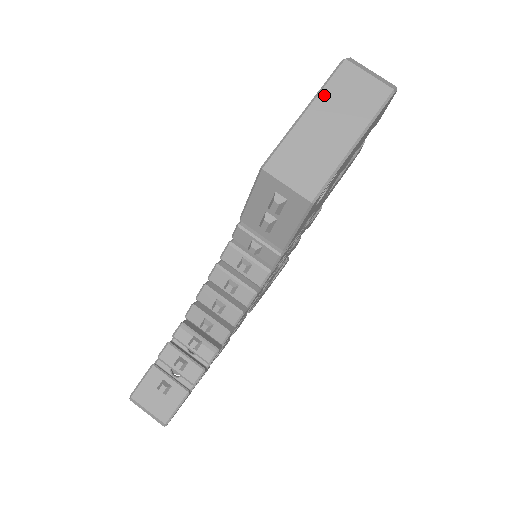
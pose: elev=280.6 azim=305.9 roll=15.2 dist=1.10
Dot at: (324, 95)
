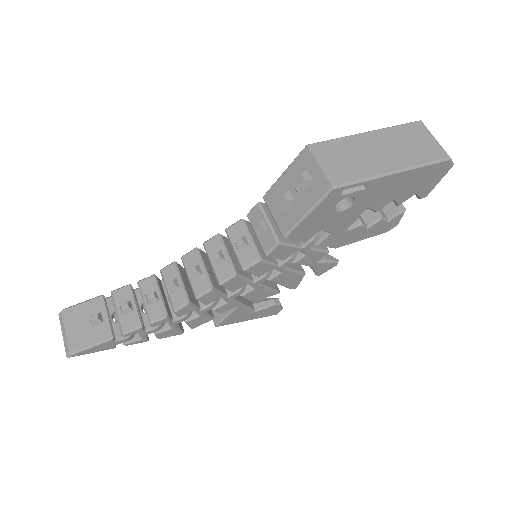
Dot at: (389, 131)
